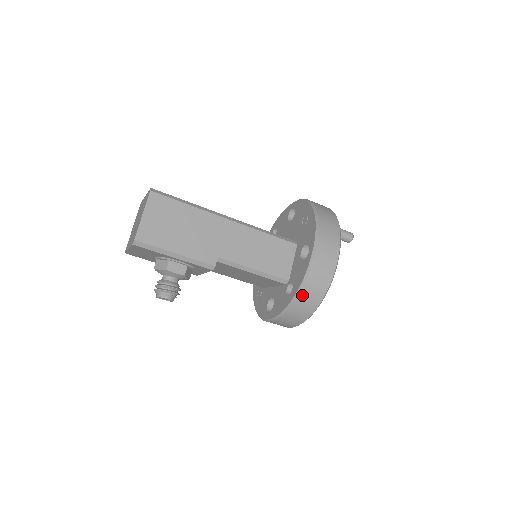
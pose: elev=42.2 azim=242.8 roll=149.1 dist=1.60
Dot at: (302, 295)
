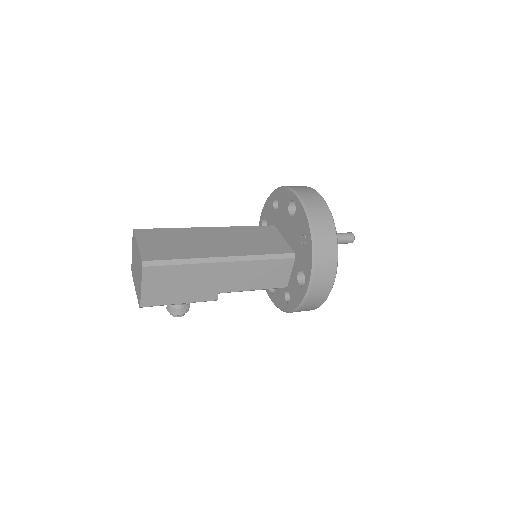
Dot at: (297, 311)
